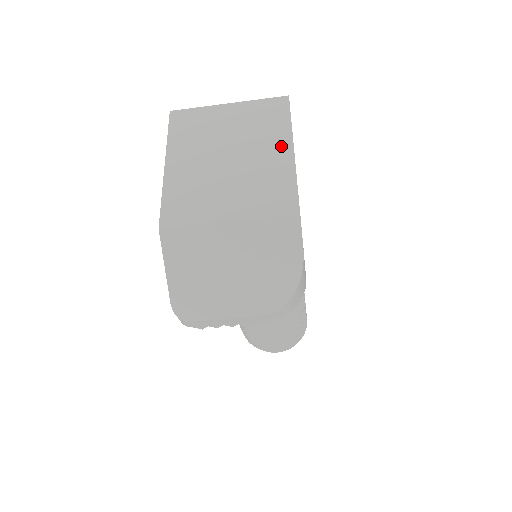
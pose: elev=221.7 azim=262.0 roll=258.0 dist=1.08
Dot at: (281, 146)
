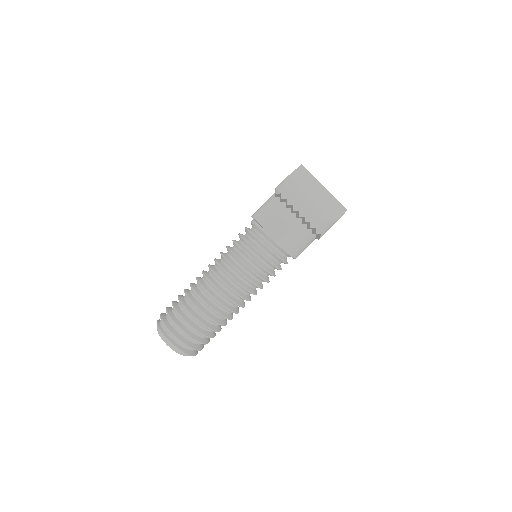
Dot at: occluded
